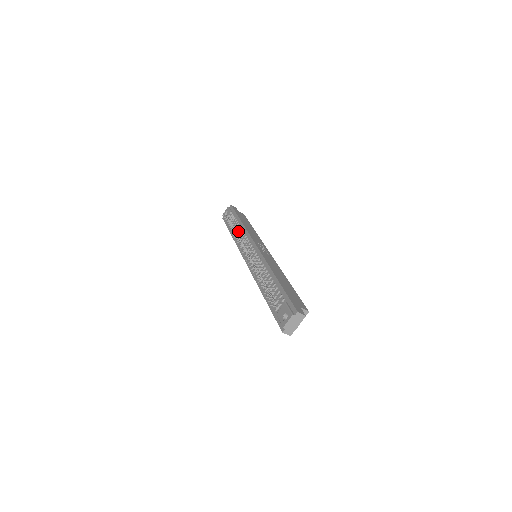
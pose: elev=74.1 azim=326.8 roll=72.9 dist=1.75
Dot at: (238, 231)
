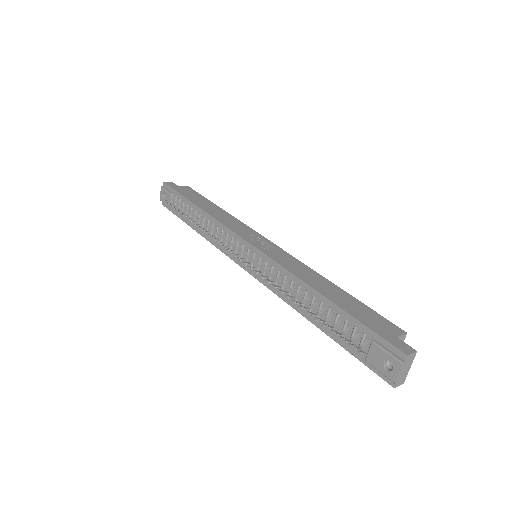
Dot at: (203, 224)
